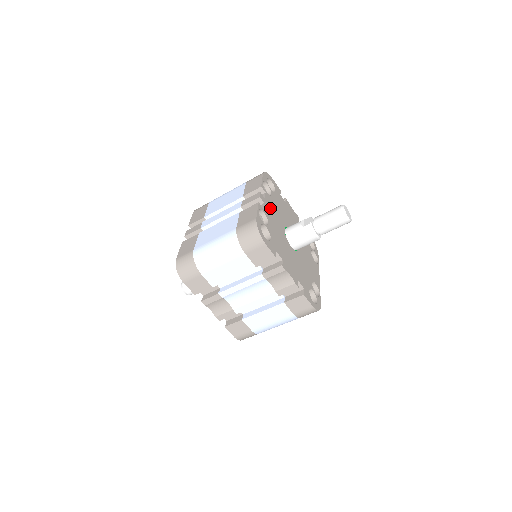
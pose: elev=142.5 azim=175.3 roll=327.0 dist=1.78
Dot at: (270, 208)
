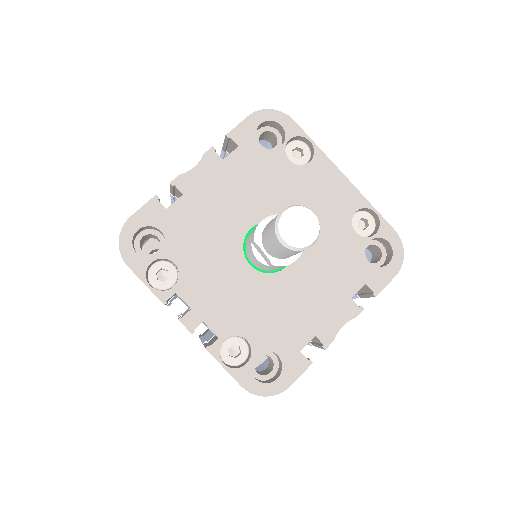
Dot at: (210, 300)
